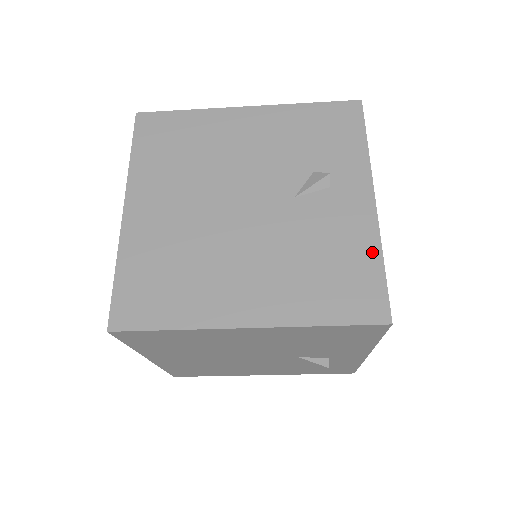
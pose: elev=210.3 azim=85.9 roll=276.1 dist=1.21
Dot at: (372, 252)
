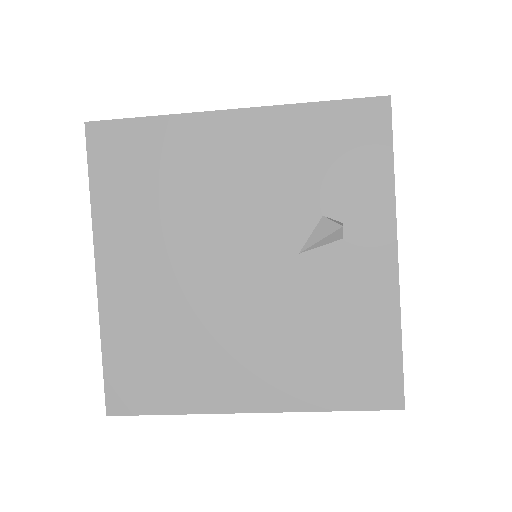
Dot at: (389, 326)
